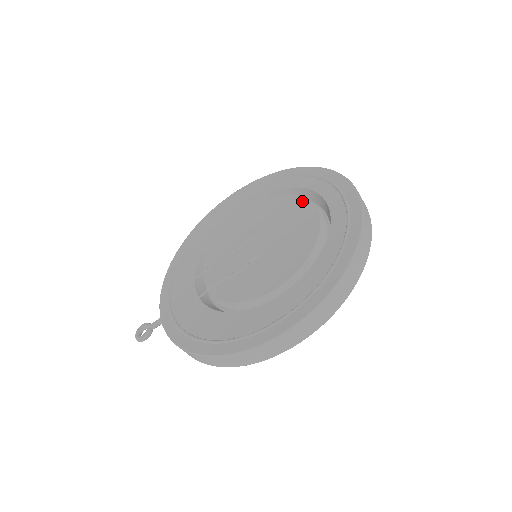
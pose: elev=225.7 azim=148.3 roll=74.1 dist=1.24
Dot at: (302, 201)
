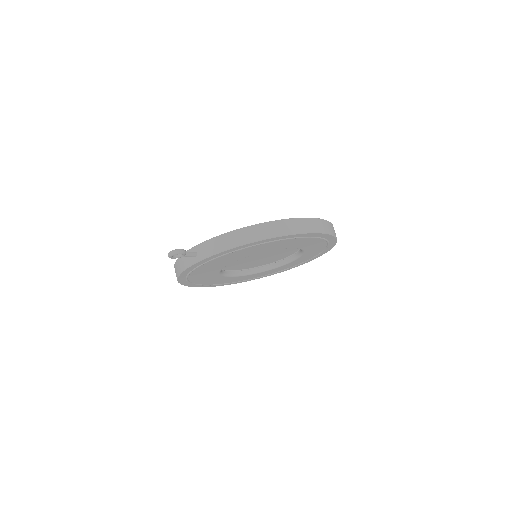
Dot at: occluded
